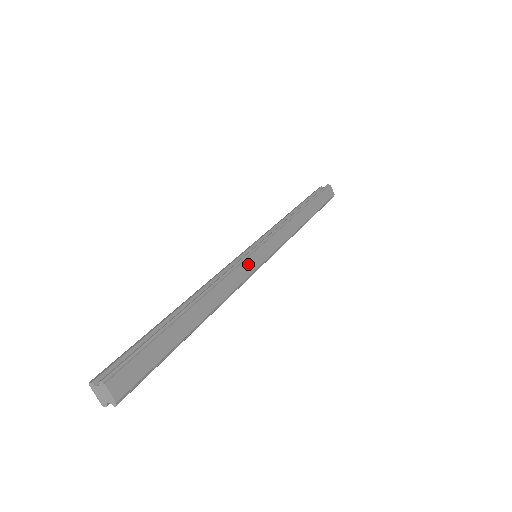
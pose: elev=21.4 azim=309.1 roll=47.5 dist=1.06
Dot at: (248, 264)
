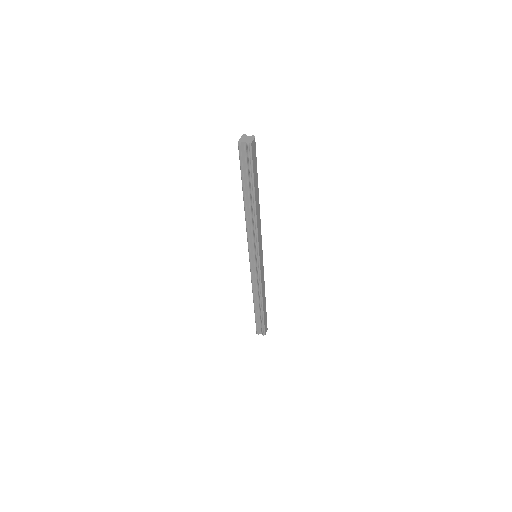
Dot at: (261, 270)
